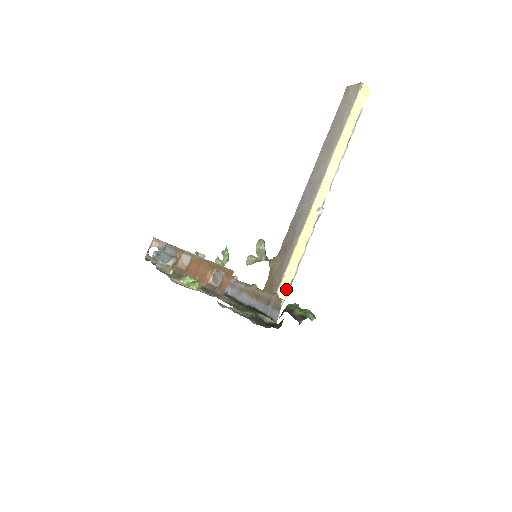
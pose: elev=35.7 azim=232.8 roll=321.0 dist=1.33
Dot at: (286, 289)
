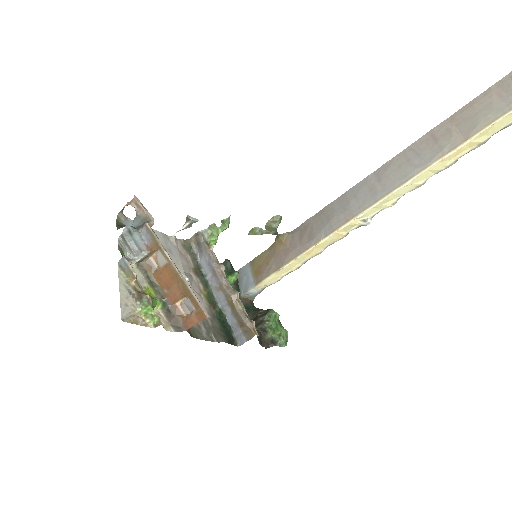
Dot at: (279, 277)
